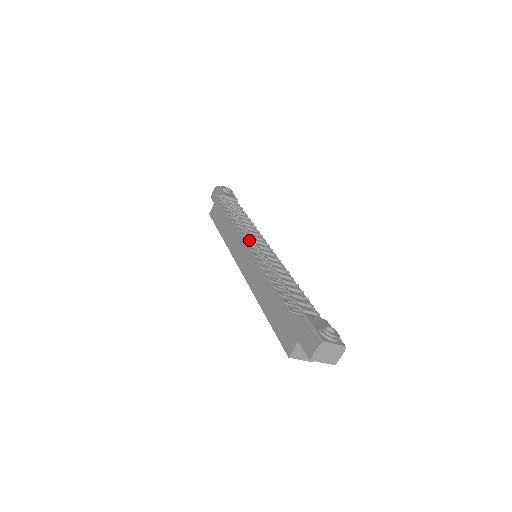
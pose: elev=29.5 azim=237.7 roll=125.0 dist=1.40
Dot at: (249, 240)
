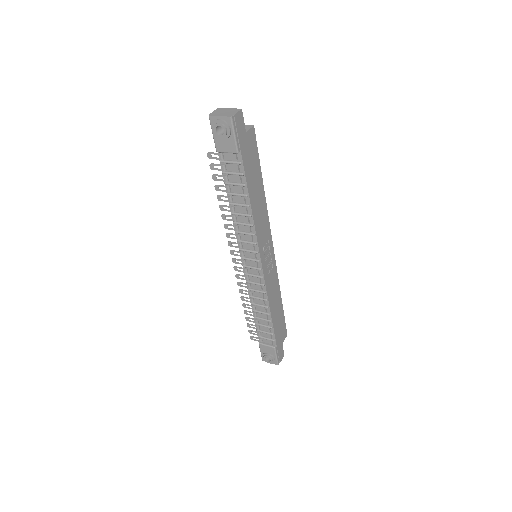
Dot at: (240, 256)
